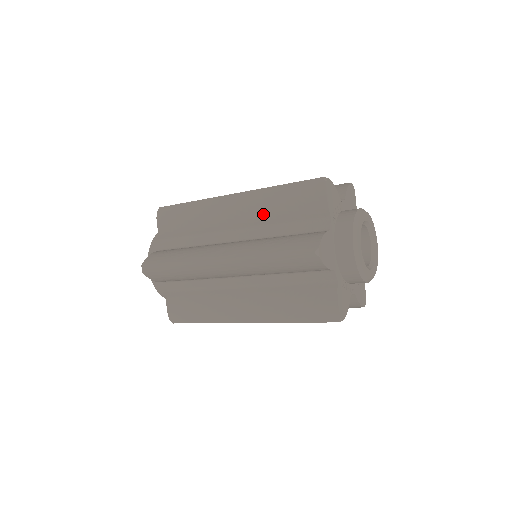
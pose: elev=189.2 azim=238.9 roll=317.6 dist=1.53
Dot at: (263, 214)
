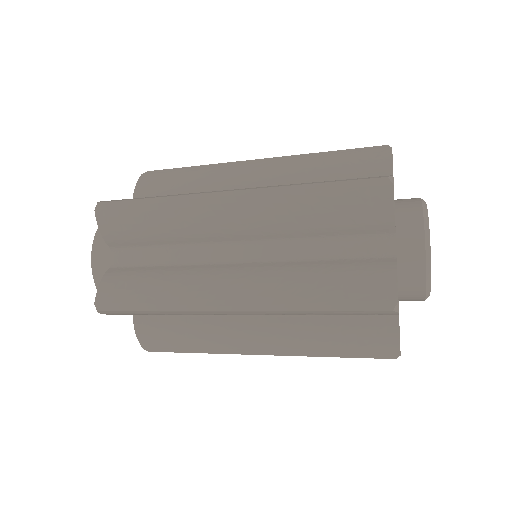
Dot at: (297, 176)
